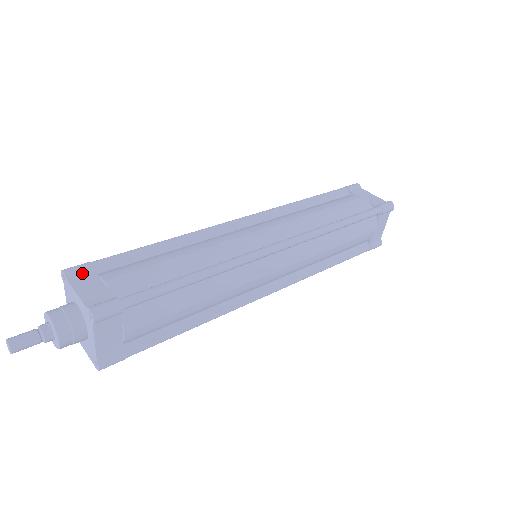
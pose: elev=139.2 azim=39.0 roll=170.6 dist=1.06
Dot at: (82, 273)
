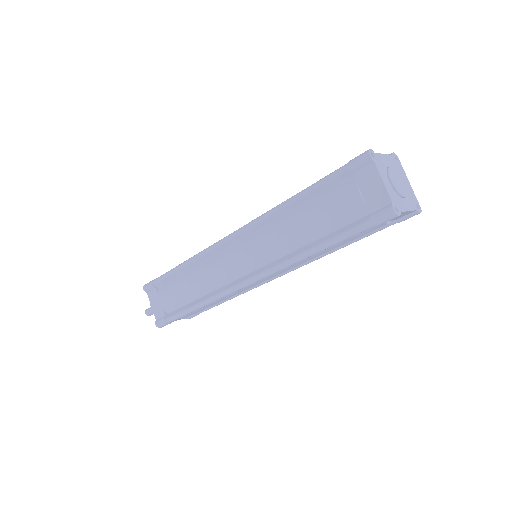
Dot at: (151, 290)
